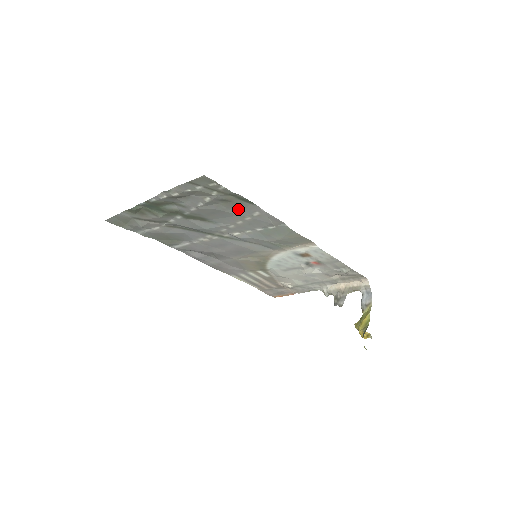
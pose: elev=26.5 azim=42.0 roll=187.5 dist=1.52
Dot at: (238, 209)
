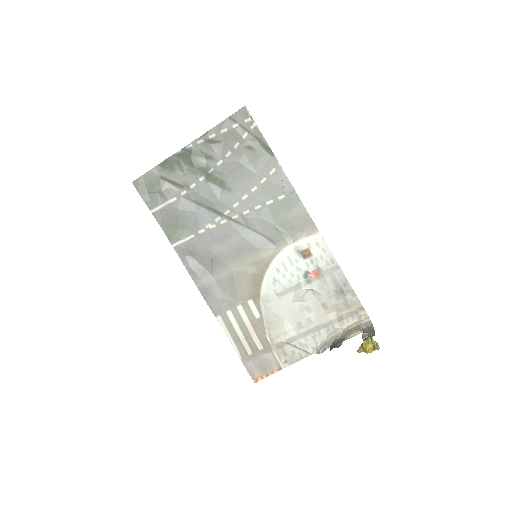
Dot at: (258, 164)
